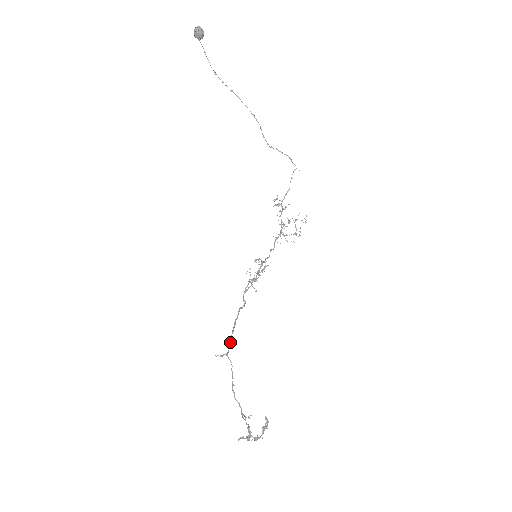
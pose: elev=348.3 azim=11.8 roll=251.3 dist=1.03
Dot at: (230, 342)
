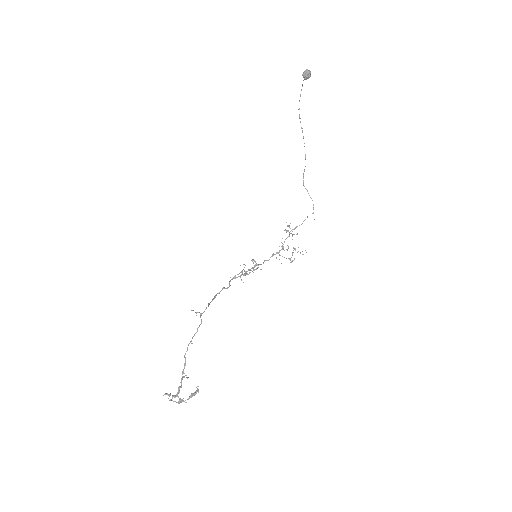
Dot at: (208, 306)
